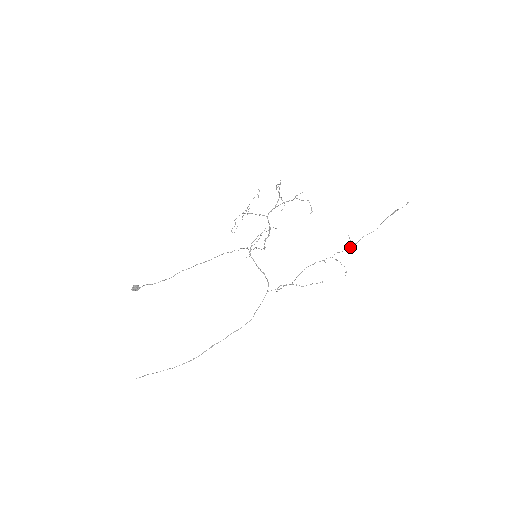
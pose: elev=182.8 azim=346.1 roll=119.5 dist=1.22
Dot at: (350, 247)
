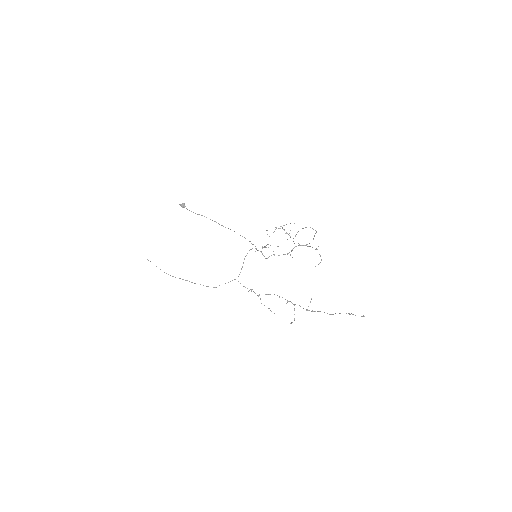
Dot at: occluded
